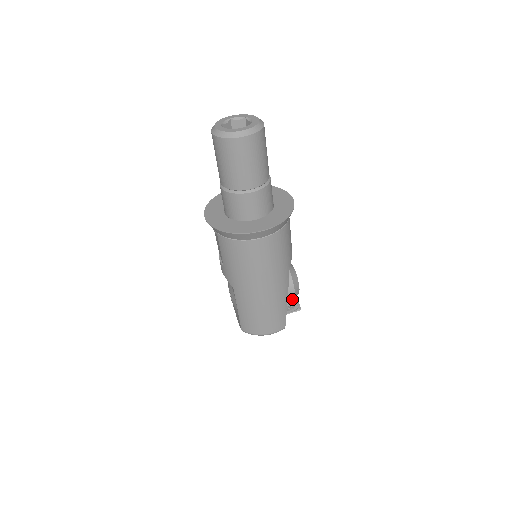
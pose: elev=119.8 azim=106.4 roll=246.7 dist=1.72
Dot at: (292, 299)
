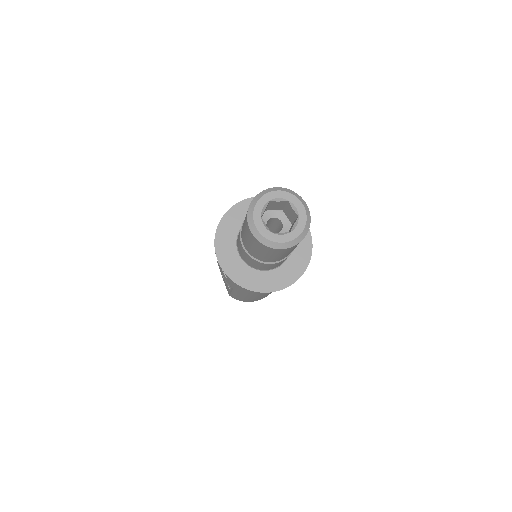
Dot at: occluded
